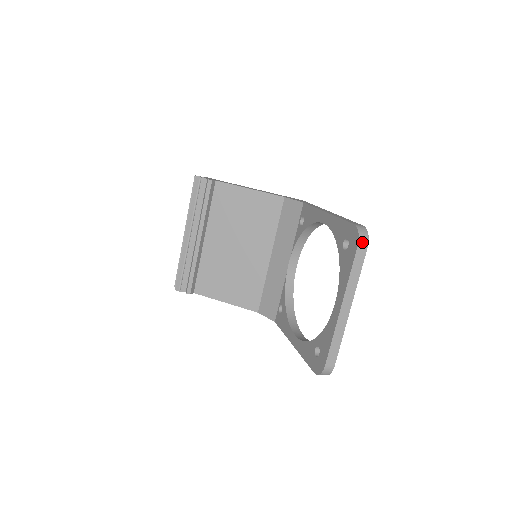
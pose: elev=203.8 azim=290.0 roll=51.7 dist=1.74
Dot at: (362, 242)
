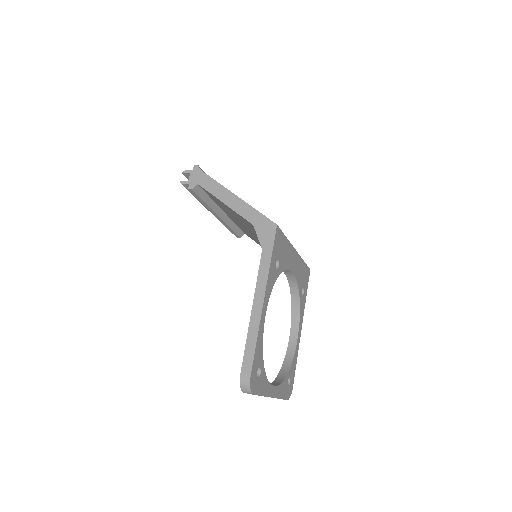
Dot at: occluded
